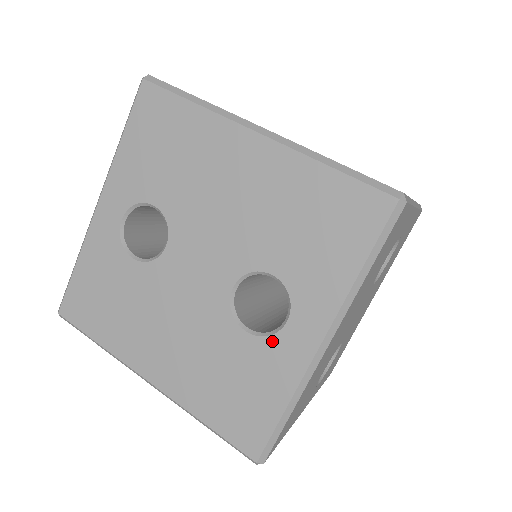
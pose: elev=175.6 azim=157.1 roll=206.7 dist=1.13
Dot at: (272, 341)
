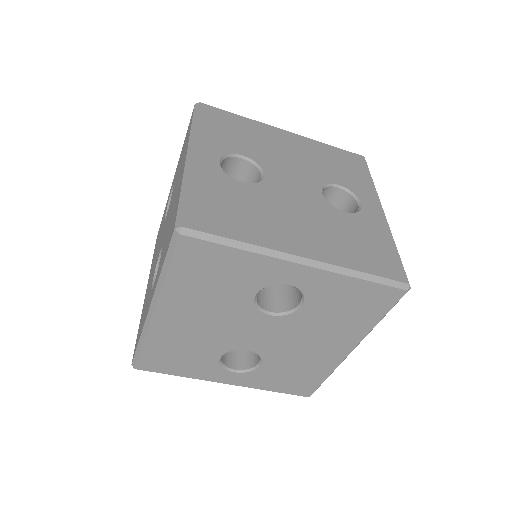
Dot at: (150, 295)
